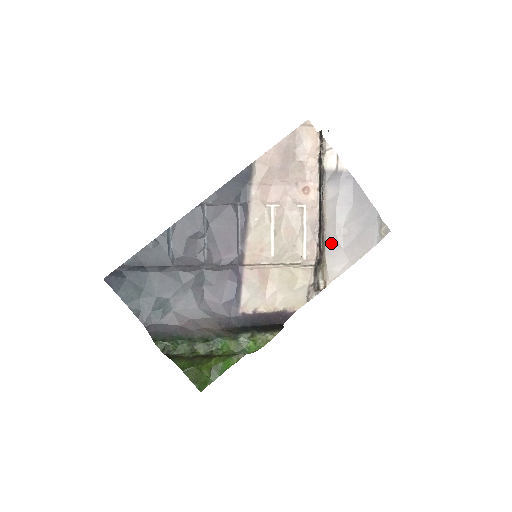
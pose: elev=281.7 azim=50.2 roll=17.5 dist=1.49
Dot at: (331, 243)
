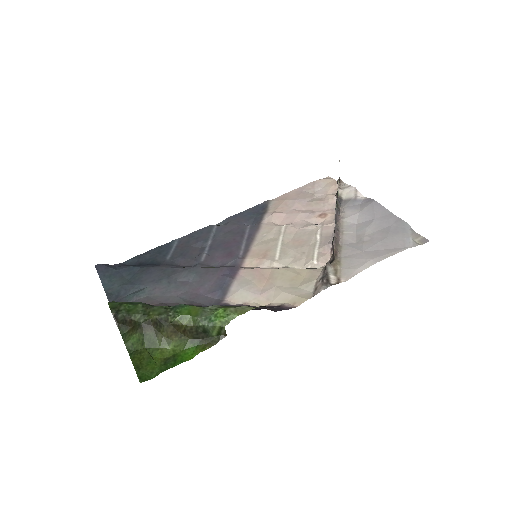
Dot at: (348, 247)
